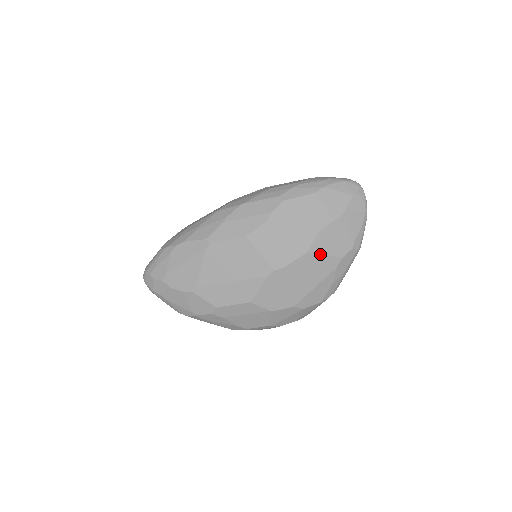
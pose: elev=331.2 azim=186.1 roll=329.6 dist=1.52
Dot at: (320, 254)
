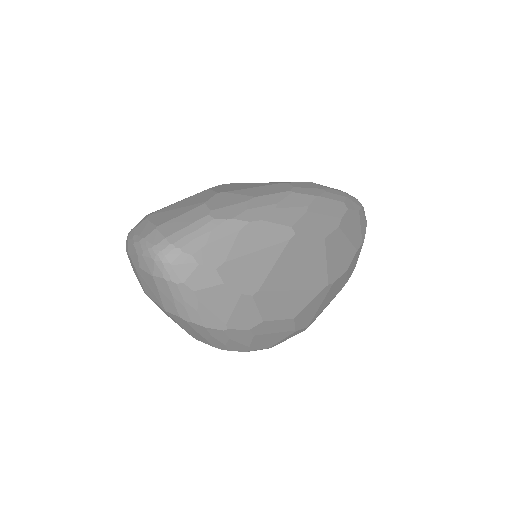
Dot at: (347, 274)
